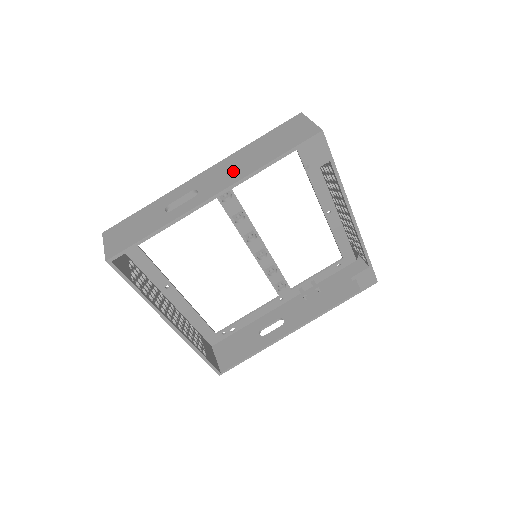
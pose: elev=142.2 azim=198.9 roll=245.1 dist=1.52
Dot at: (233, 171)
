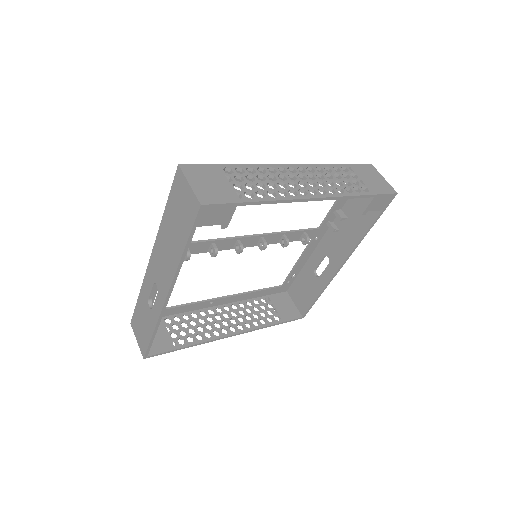
Dot at: (166, 262)
